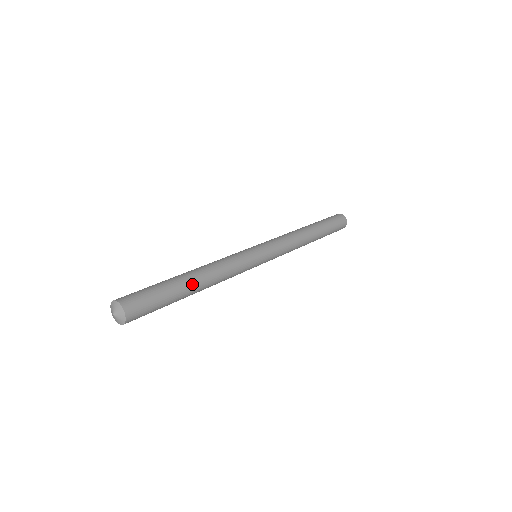
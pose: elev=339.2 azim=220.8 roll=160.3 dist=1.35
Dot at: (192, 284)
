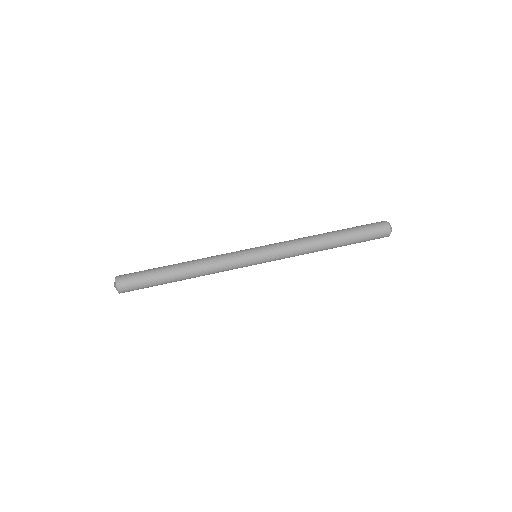
Dot at: occluded
